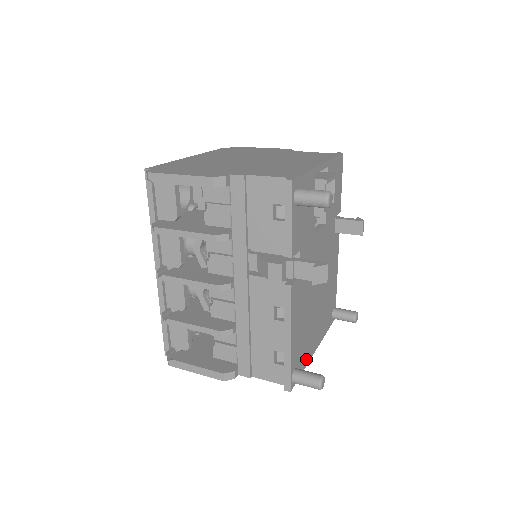
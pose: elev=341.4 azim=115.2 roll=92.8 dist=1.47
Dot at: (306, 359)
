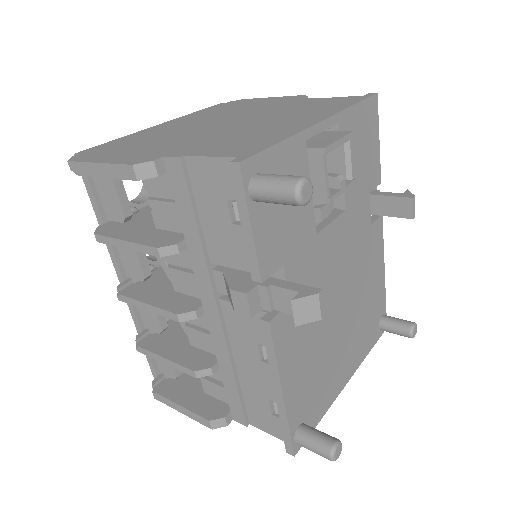
Dot at: (326, 402)
